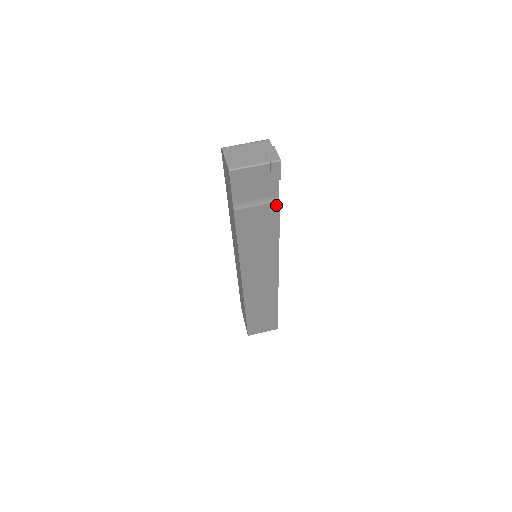
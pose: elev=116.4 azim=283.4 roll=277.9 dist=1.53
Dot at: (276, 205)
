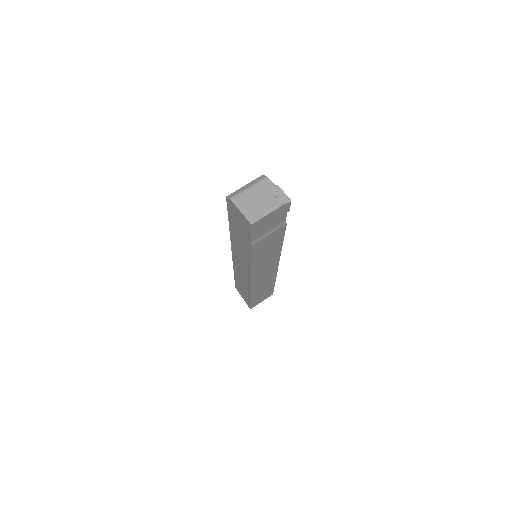
Dot at: (283, 227)
